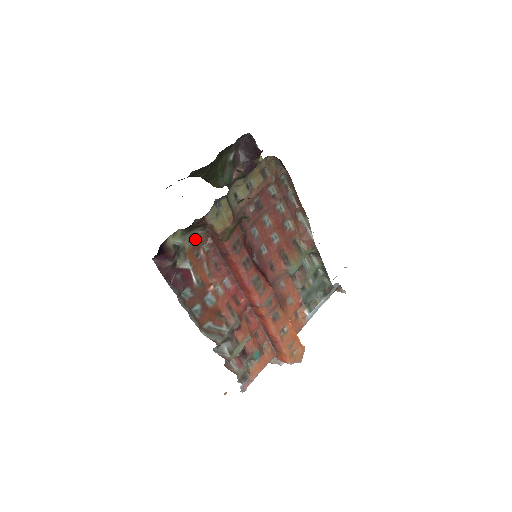
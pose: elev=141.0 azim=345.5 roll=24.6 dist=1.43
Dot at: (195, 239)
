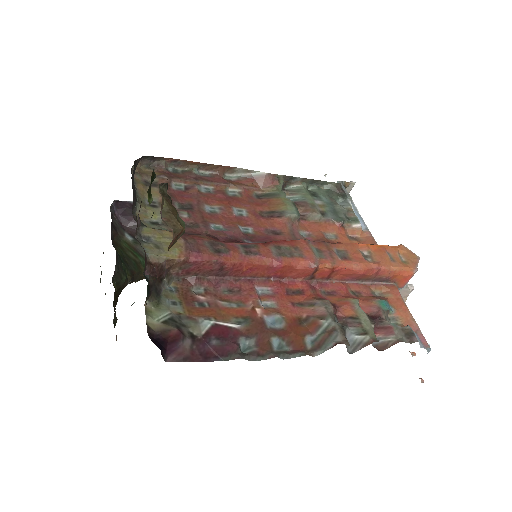
Dot at: (177, 296)
